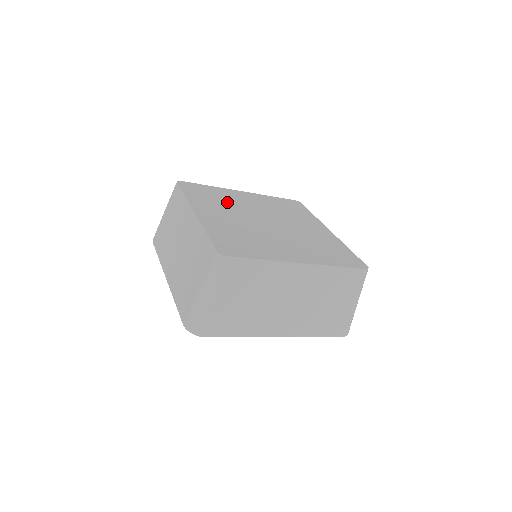
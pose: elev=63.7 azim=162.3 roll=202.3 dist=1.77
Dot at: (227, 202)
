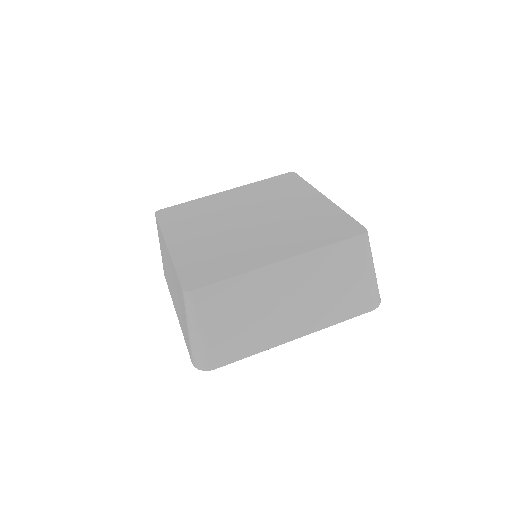
Dot at: (206, 214)
